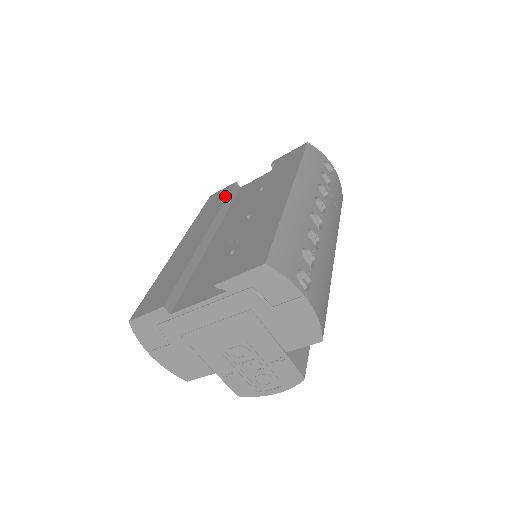
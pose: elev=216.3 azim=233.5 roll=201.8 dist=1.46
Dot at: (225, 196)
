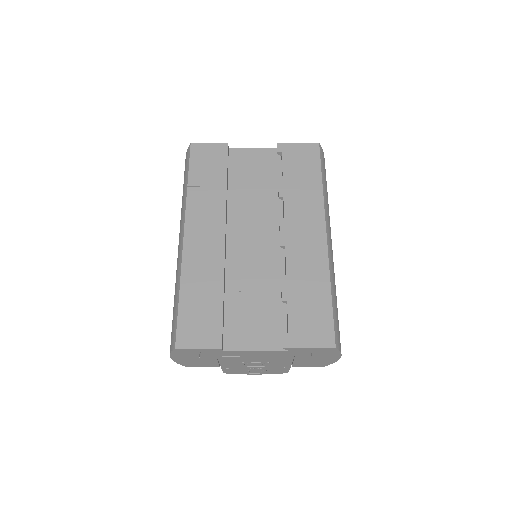
Dot at: (223, 168)
